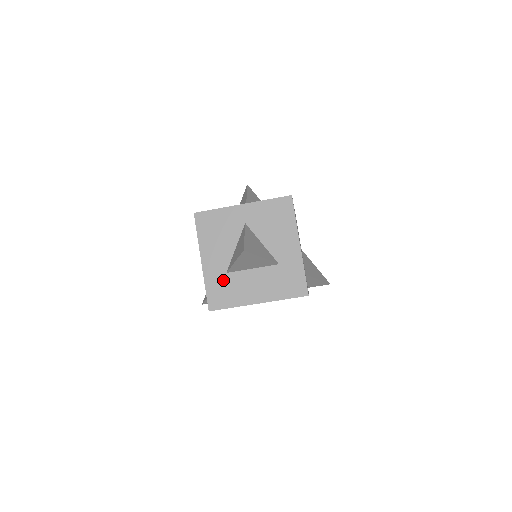
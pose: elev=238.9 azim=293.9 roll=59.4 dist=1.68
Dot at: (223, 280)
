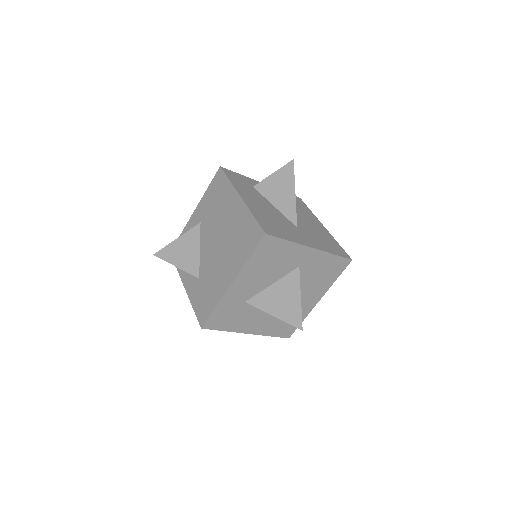
Dot at: (237, 307)
